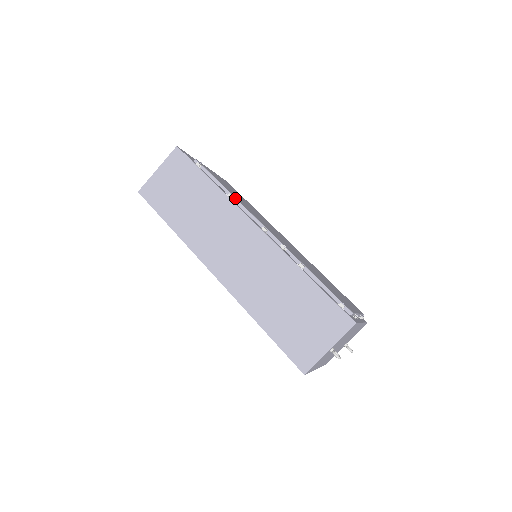
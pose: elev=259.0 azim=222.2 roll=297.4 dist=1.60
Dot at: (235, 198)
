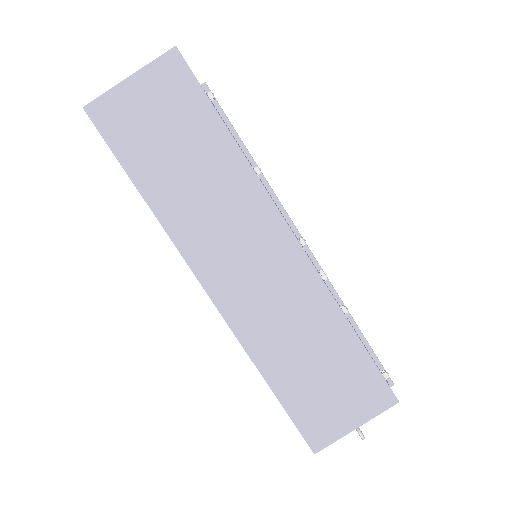
Dot at: (263, 176)
